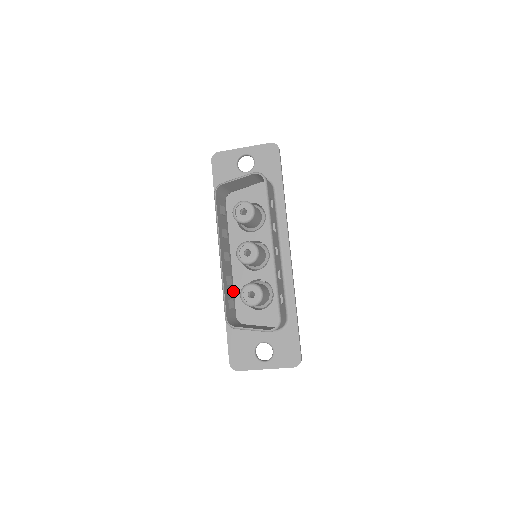
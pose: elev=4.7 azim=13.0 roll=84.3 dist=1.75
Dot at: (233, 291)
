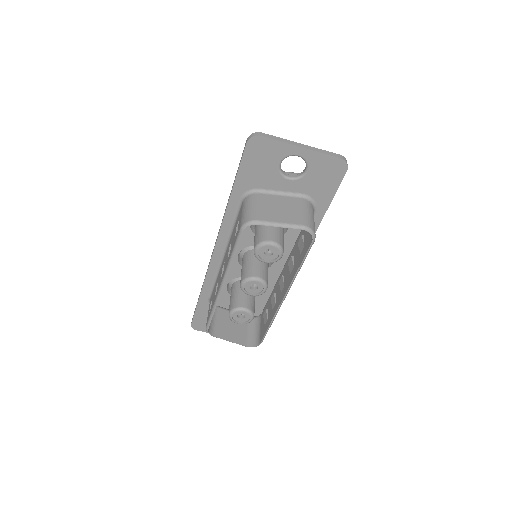
Dot at: occluded
